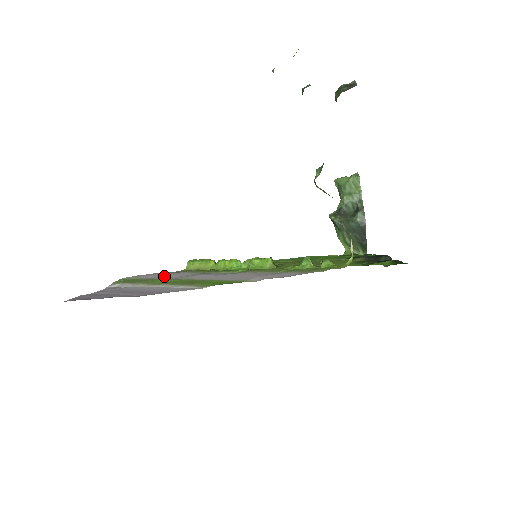
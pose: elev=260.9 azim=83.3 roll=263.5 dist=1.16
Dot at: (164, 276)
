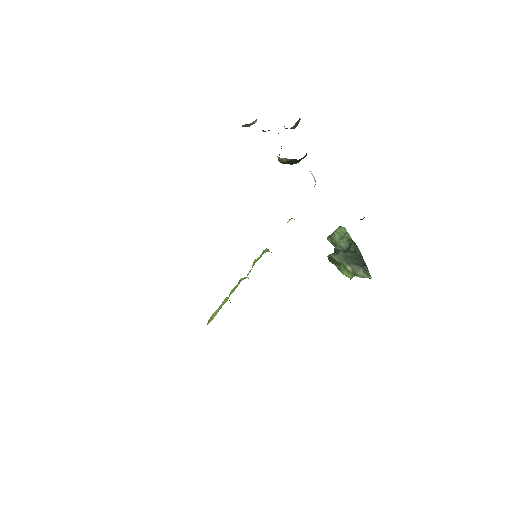
Dot at: occluded
